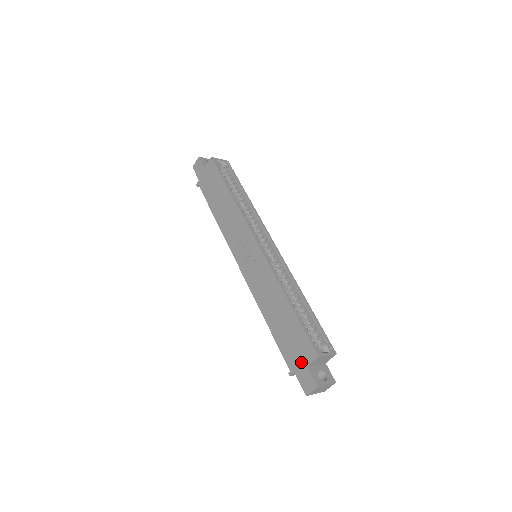
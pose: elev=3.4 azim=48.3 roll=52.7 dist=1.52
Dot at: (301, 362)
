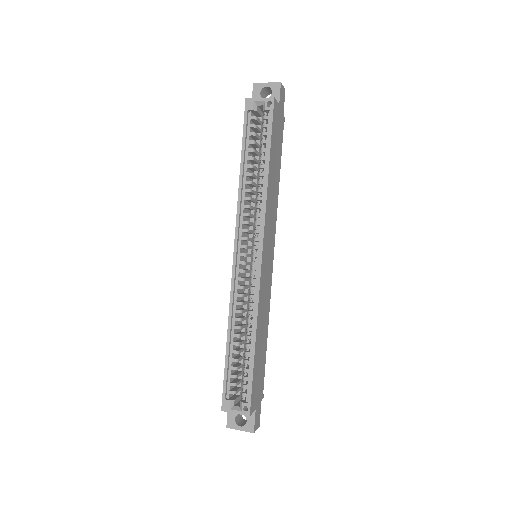
Dot at: occluded
